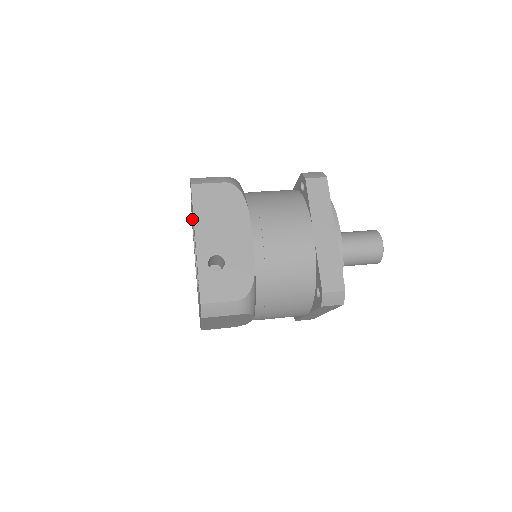
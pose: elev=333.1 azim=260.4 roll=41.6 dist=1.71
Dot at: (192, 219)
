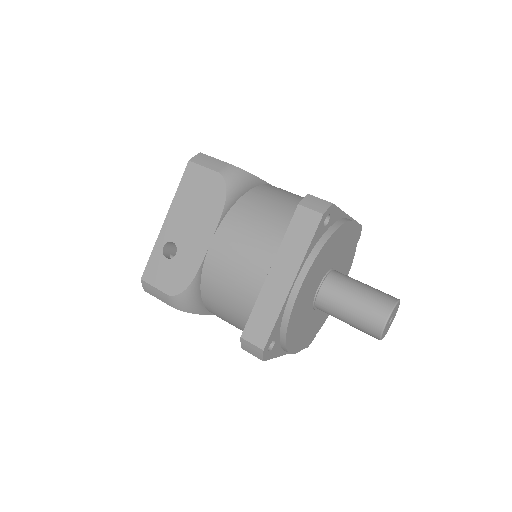
Dot at: occluded
